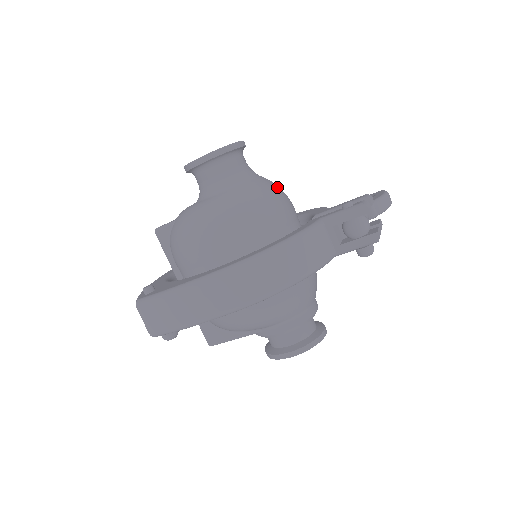
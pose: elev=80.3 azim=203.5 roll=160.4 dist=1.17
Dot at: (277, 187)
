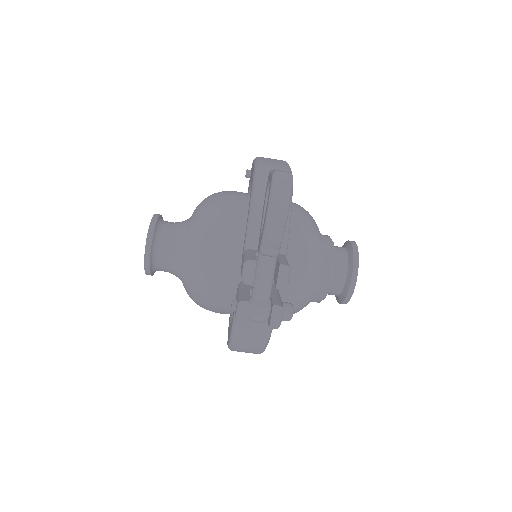
Dot at: (199, 256)
